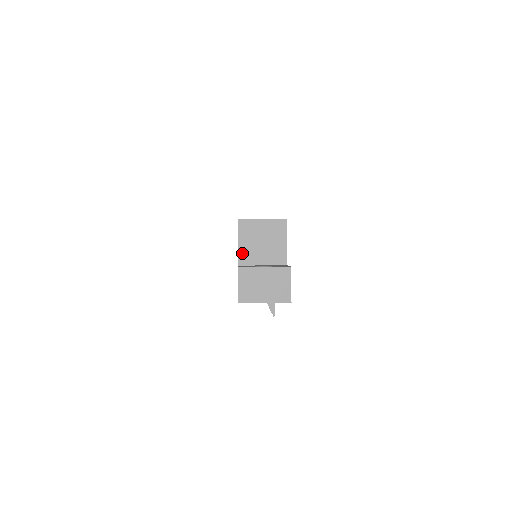
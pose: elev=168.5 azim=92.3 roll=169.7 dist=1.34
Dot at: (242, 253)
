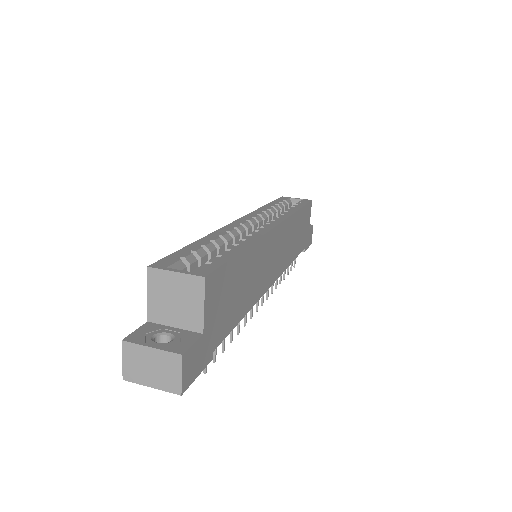
Dot at: (152, 308)
